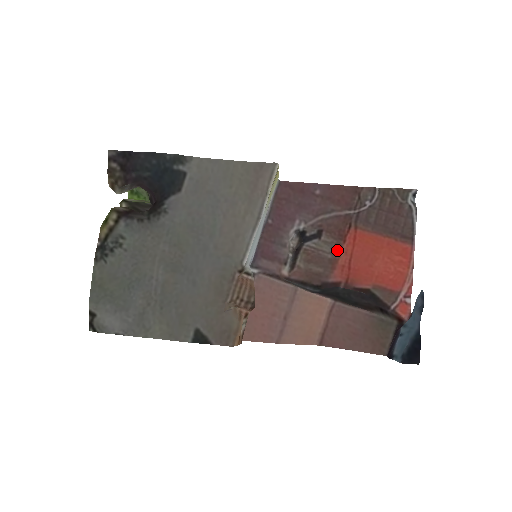
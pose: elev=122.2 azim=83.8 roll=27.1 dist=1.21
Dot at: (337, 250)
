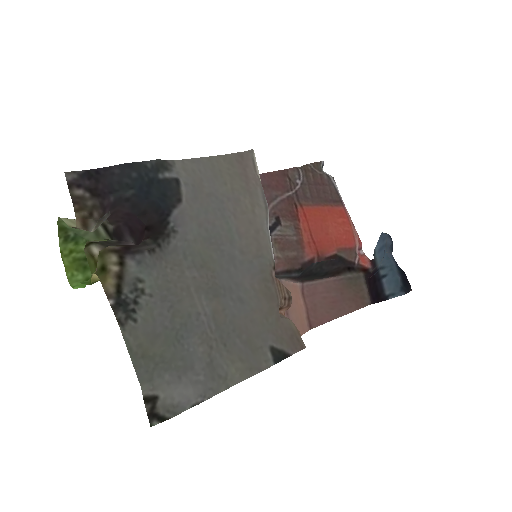
Dot at: (297, 230)
